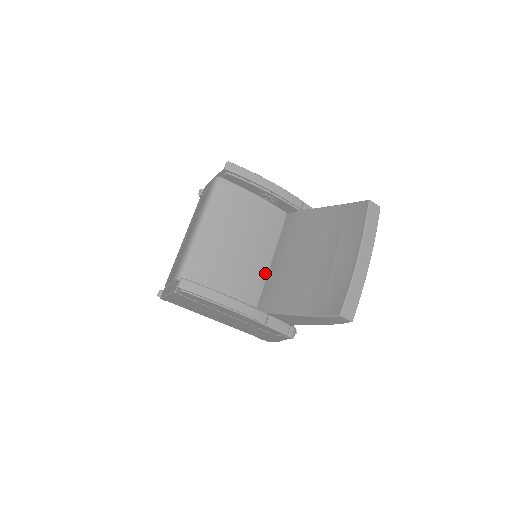
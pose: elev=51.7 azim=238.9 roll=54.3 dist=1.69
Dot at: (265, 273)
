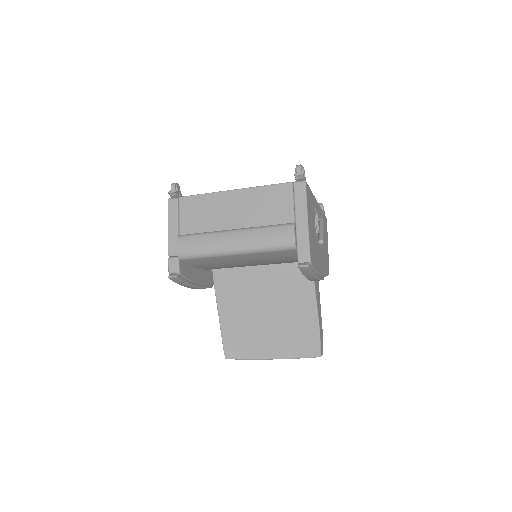
Dot at: (246, 266)
